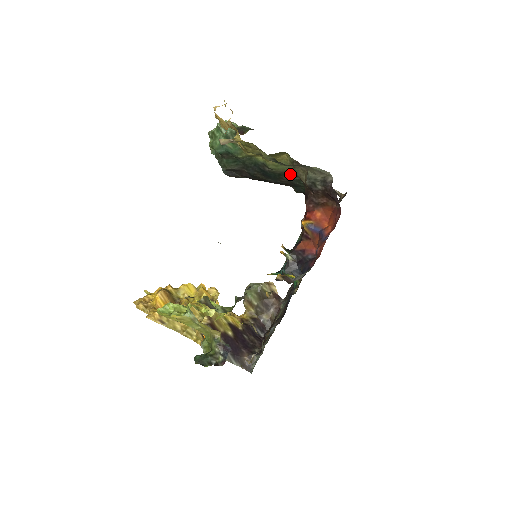
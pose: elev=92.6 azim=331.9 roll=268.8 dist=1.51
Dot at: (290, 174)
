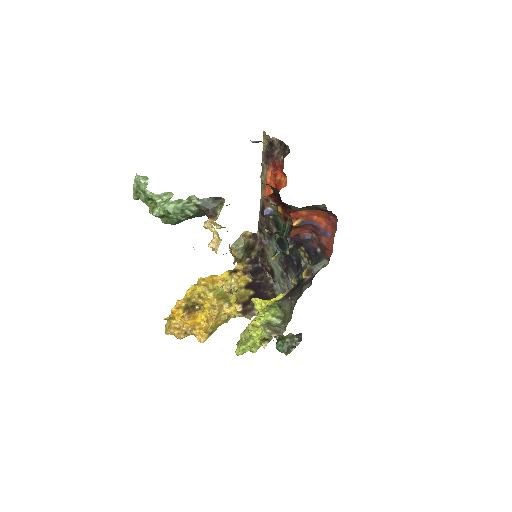
Dot at: occluded
